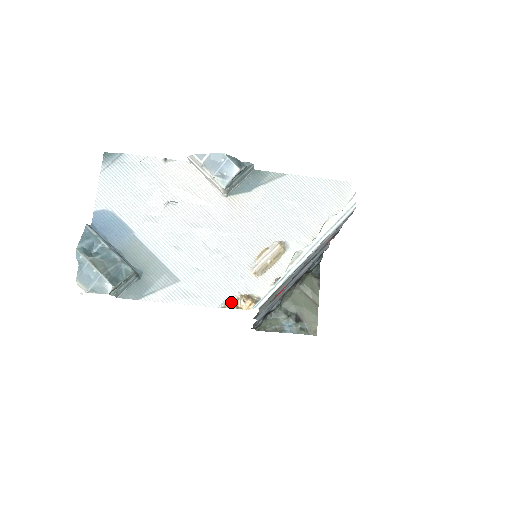
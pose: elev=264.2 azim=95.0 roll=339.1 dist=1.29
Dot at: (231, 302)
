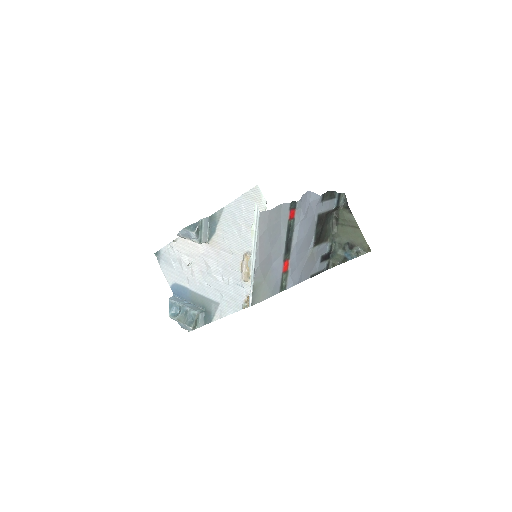
Dot at: (245, 304)
